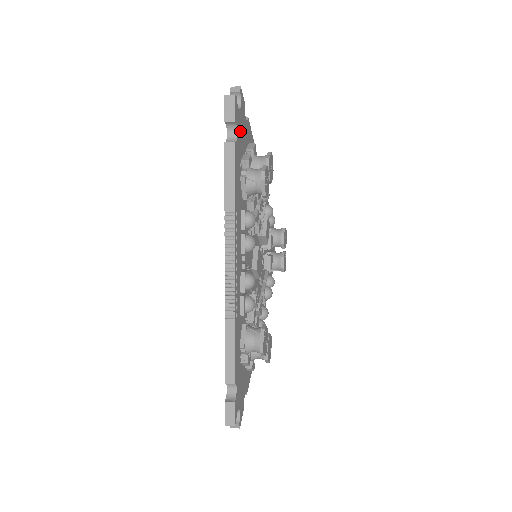
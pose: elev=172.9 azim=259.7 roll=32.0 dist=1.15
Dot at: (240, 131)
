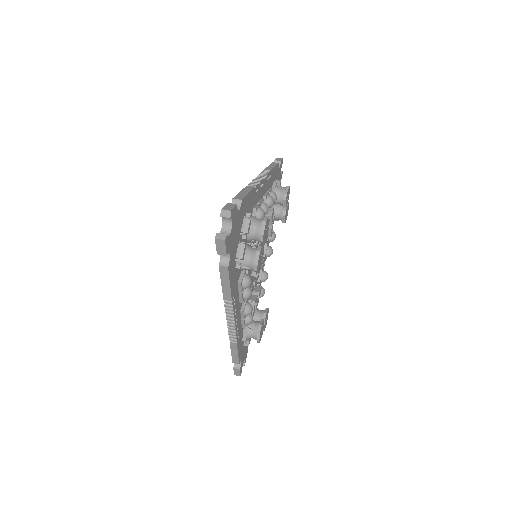
Dot at: (233, 241)
